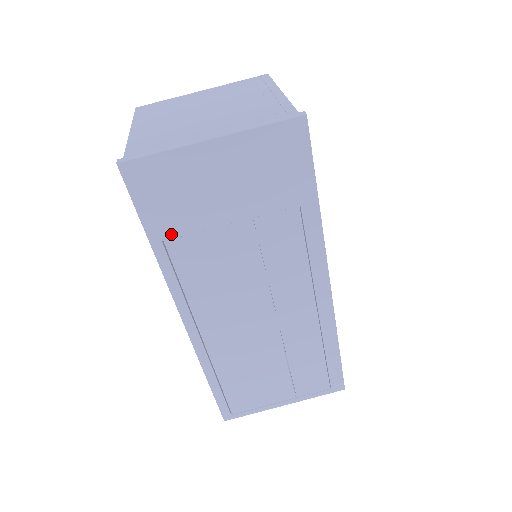
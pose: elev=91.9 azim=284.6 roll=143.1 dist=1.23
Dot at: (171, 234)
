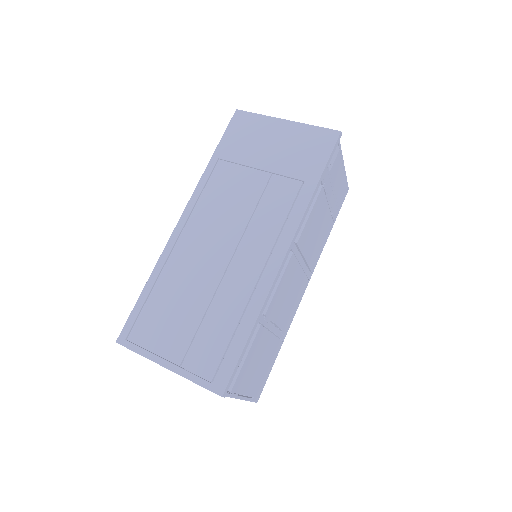
Dot at: (226, 157)
